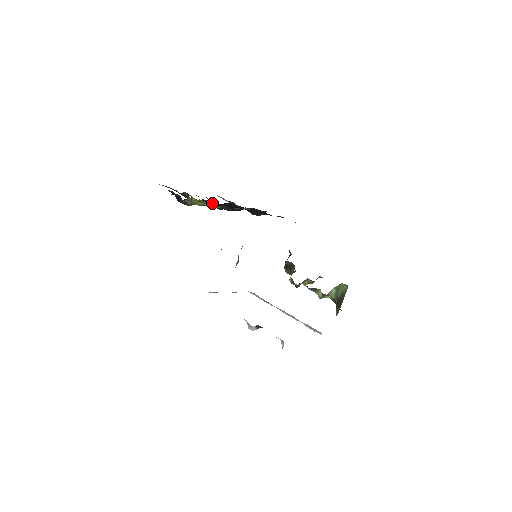
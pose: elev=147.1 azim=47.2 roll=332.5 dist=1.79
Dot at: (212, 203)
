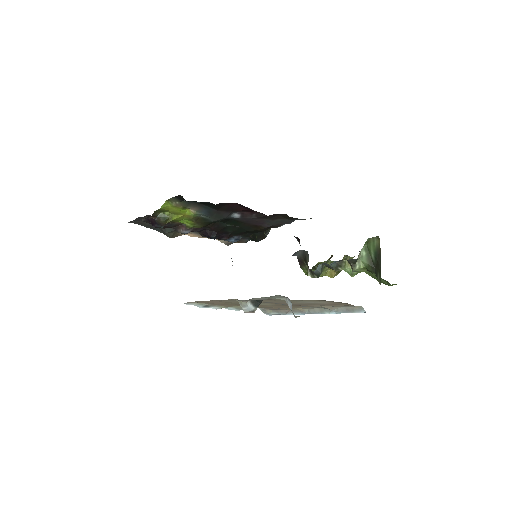
Dot at: (203, 234)
